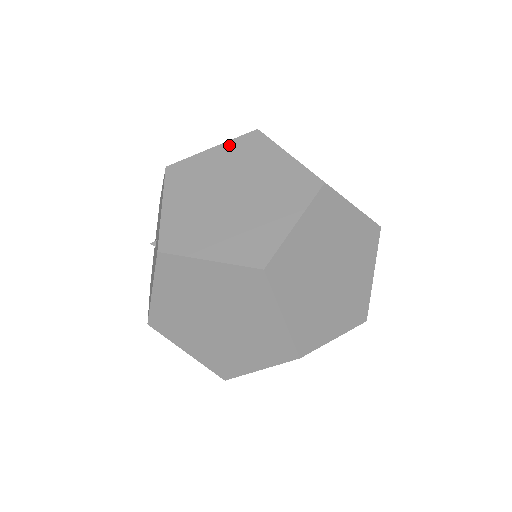
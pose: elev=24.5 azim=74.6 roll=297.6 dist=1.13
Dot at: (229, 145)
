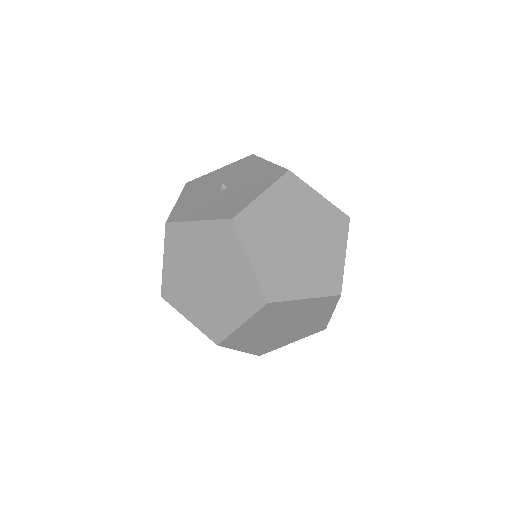
Dot at: occluded
